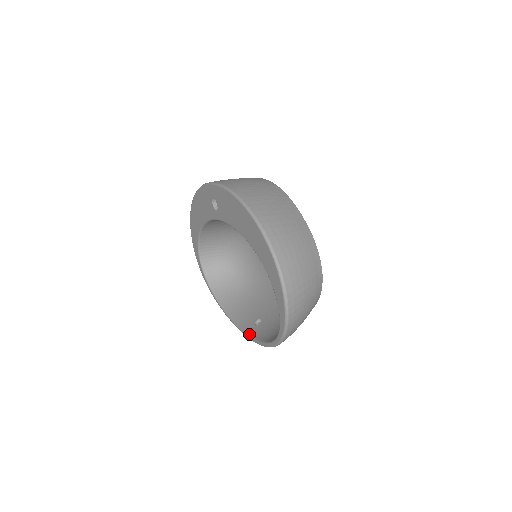
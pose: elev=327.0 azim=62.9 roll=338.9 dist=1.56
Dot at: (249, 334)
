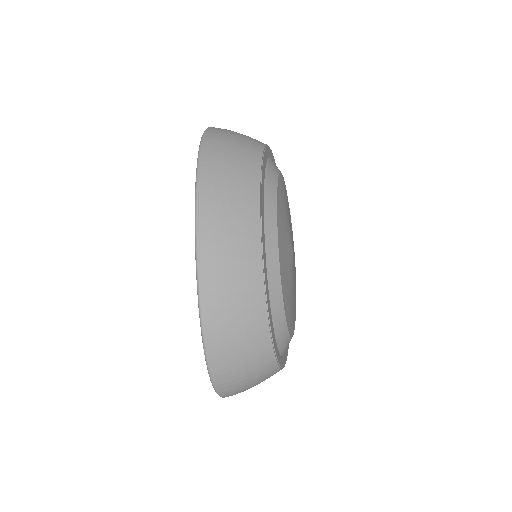
Dot at: occluded
